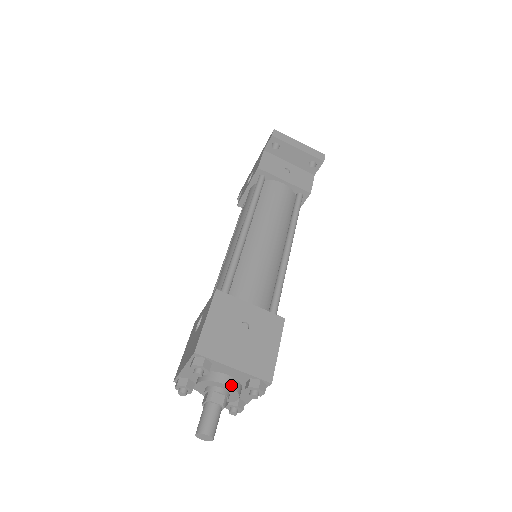
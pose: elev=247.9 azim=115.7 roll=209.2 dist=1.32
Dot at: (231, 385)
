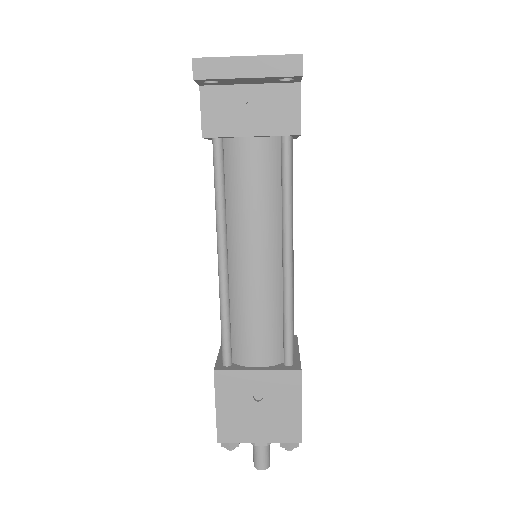
Dot at: occluded
